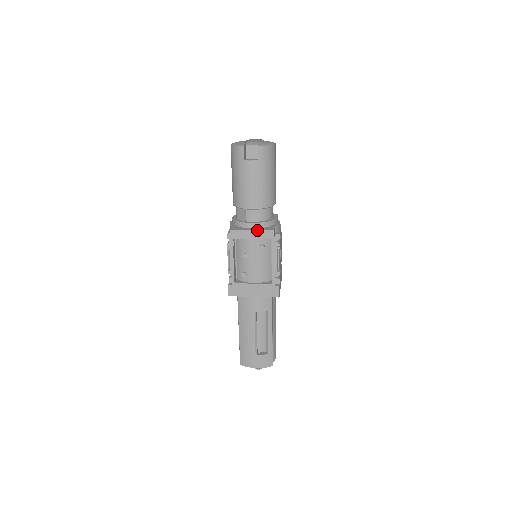
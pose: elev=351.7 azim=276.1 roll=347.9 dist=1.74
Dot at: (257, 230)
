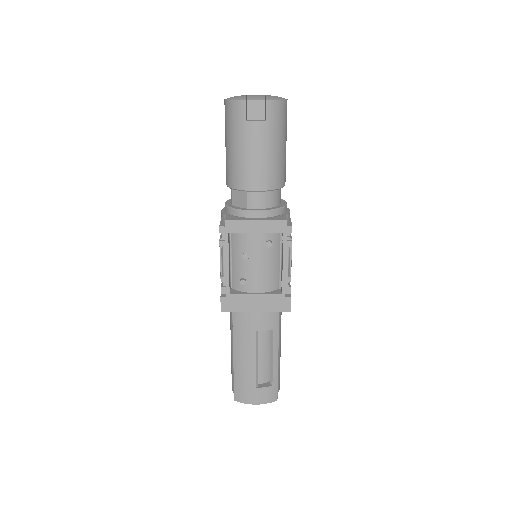
Dot at: (263, 220)
